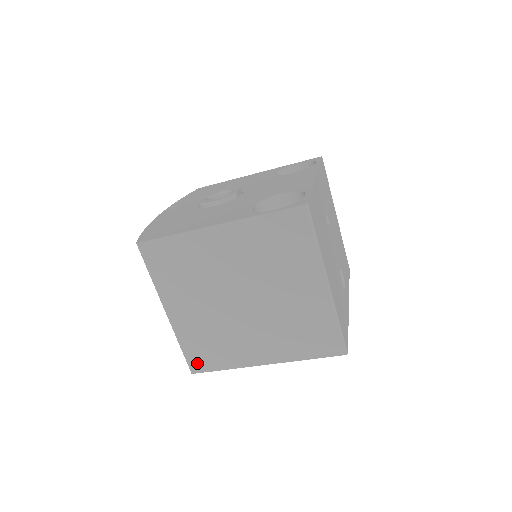
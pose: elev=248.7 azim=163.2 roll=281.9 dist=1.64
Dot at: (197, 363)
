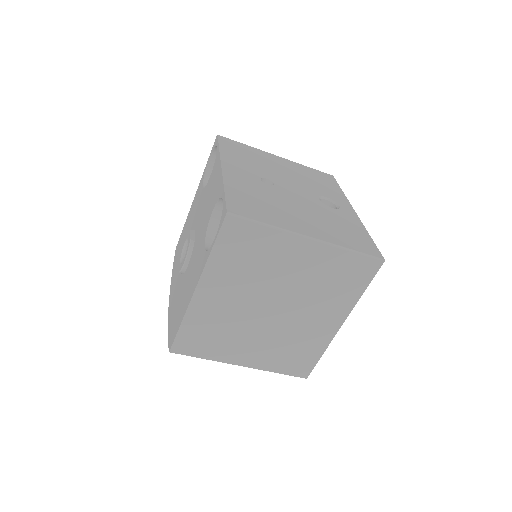
Dot at: (300, 370)
